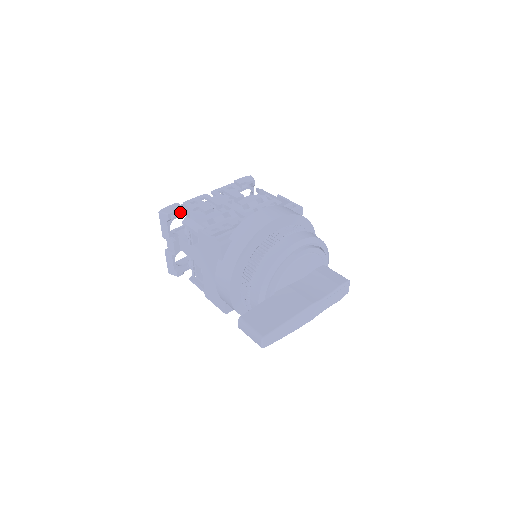
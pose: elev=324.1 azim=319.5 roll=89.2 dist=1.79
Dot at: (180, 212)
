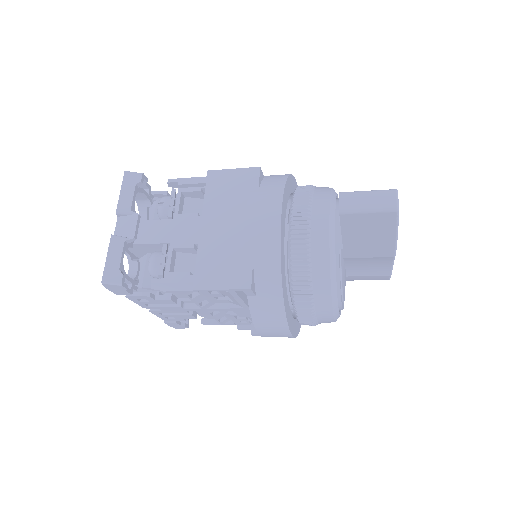
Dot at: (145, 194)
